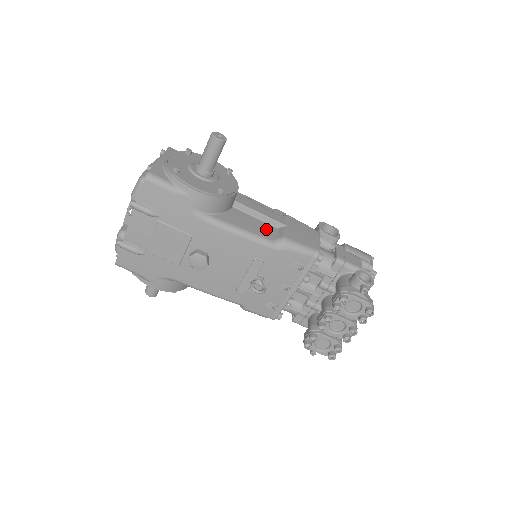
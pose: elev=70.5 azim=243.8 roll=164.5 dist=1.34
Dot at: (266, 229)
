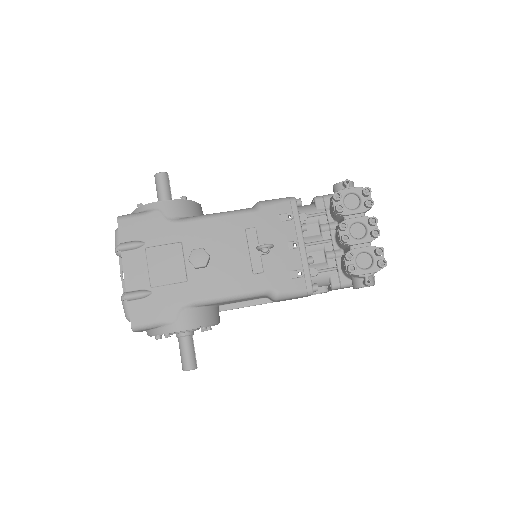
Dot at: occluded
